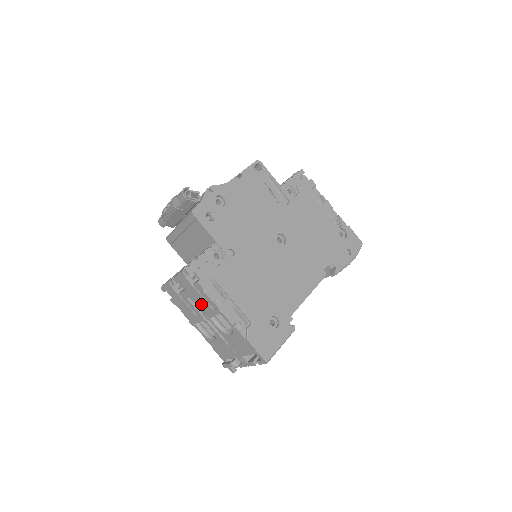
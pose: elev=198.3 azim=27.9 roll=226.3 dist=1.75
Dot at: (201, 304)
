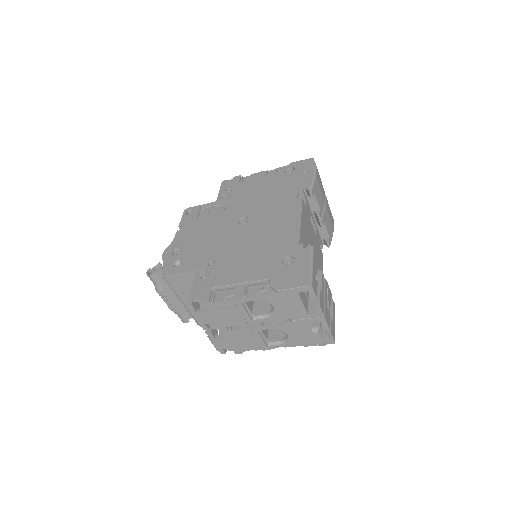
Dot at: (231, 317)
